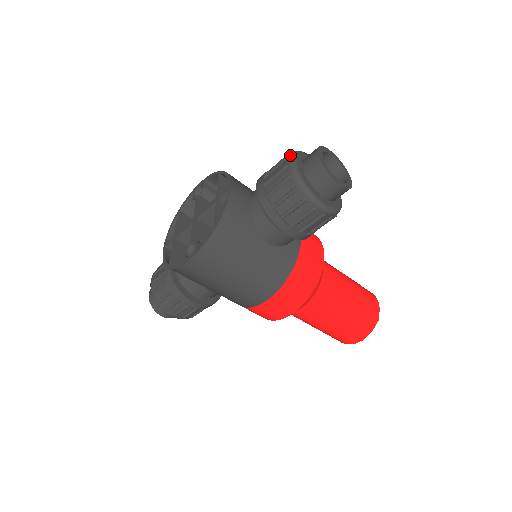
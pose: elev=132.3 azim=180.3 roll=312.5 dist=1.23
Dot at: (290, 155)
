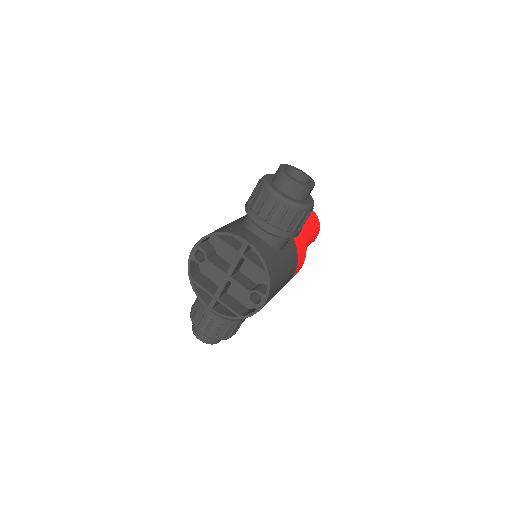
Dot at: (271, 192)
